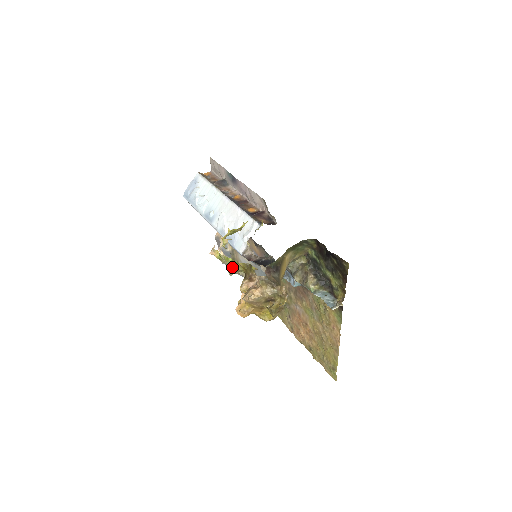
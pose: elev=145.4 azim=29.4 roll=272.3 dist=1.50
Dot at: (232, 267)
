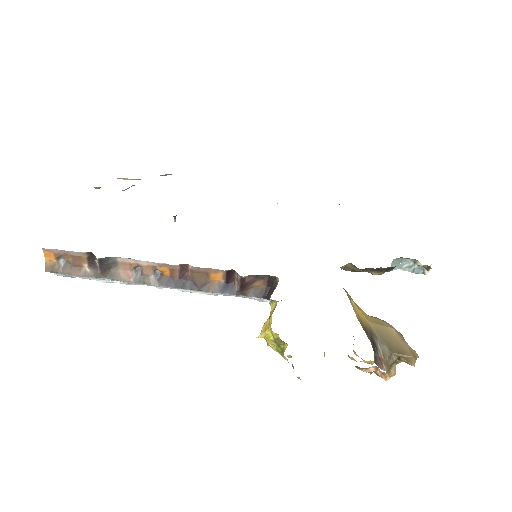
Dot at: occluded
